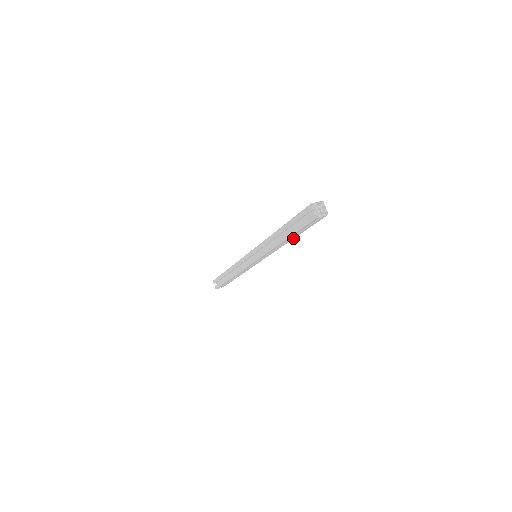
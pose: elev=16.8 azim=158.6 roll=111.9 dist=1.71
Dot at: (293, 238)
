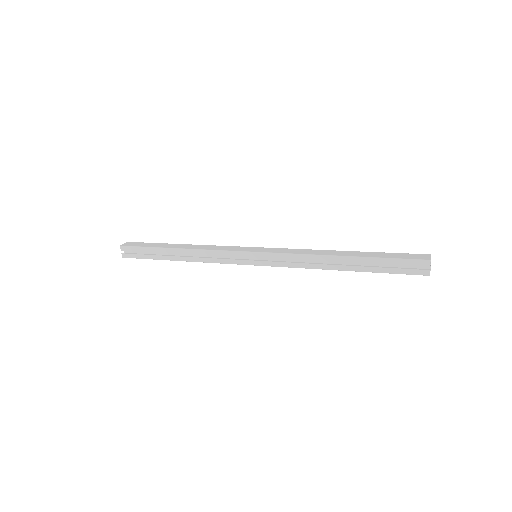
Dot at: occluded
